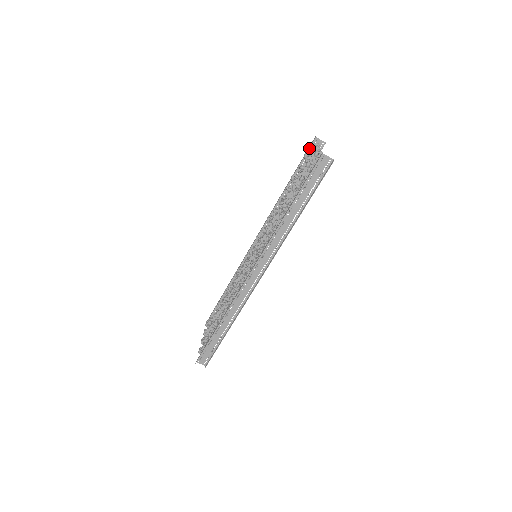
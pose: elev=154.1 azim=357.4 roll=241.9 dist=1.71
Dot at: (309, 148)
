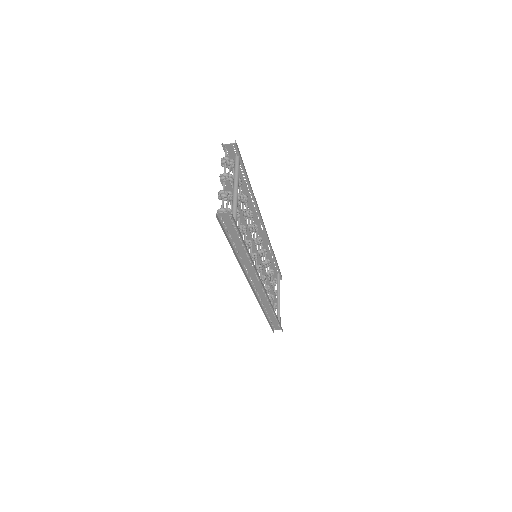
Dot at: occluded
